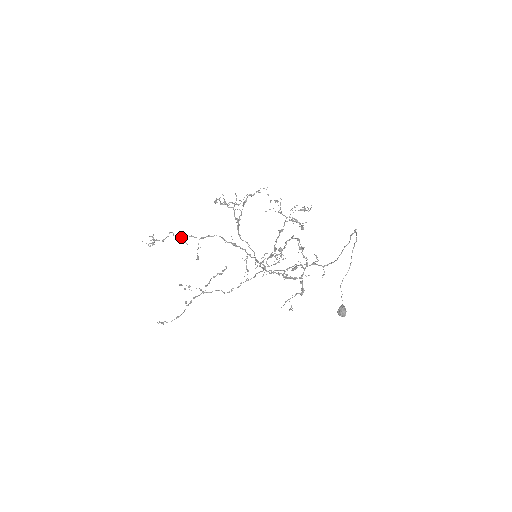
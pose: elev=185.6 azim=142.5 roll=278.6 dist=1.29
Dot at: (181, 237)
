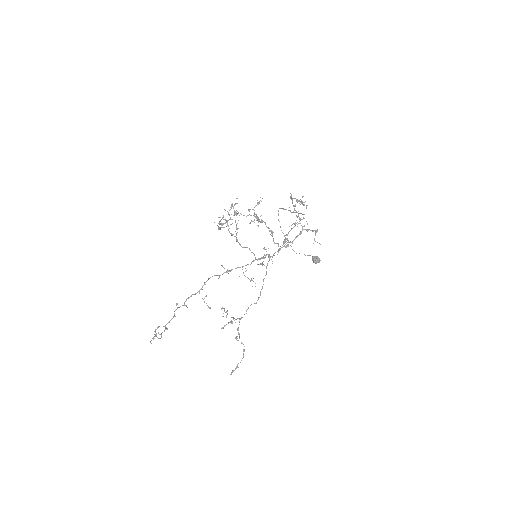
Dot at: (184, 304)
